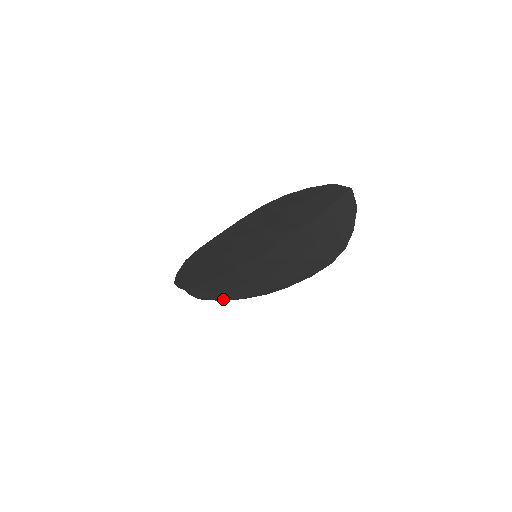
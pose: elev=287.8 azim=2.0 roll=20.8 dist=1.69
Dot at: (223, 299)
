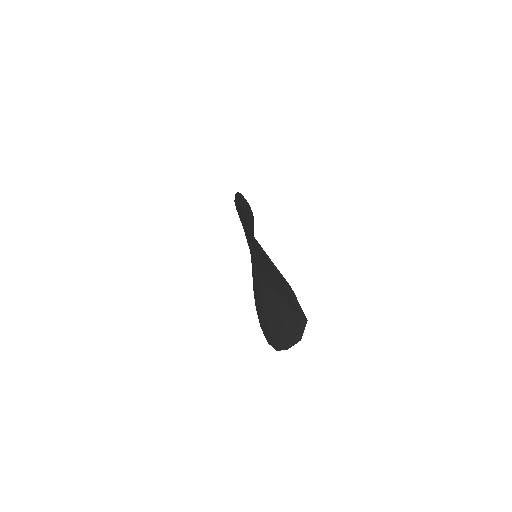
Dot at: occluded
